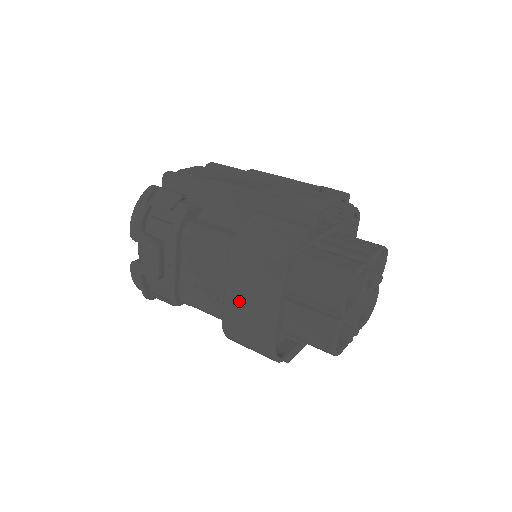
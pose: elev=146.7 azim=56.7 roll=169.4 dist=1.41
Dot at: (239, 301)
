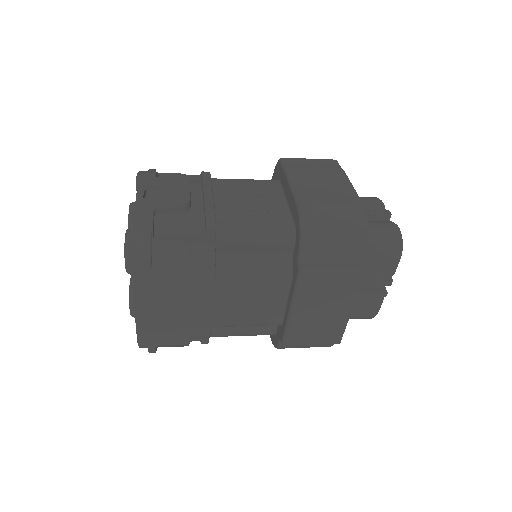
Dot at: (310, 183)
